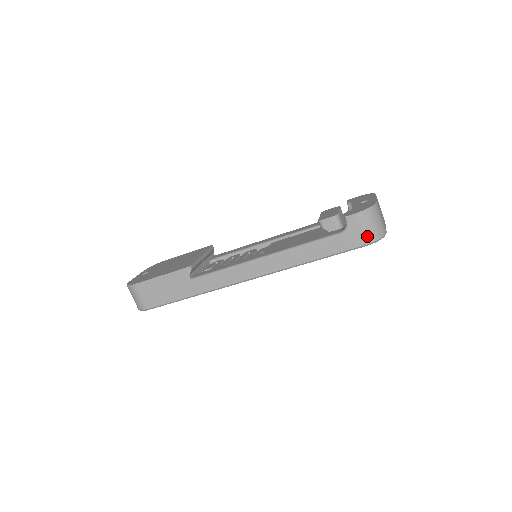
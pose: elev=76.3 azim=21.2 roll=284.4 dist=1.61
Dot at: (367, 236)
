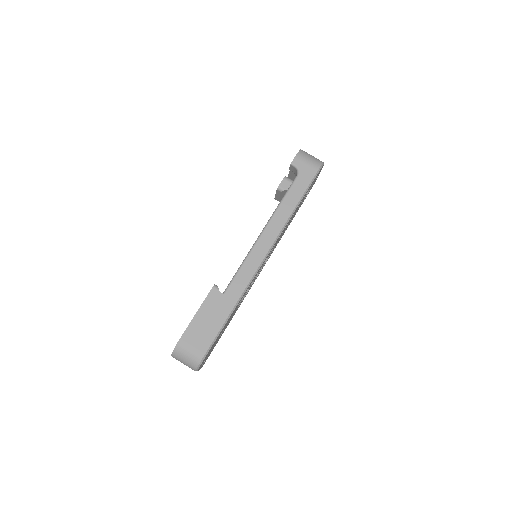
Dot at: (314, 165)
